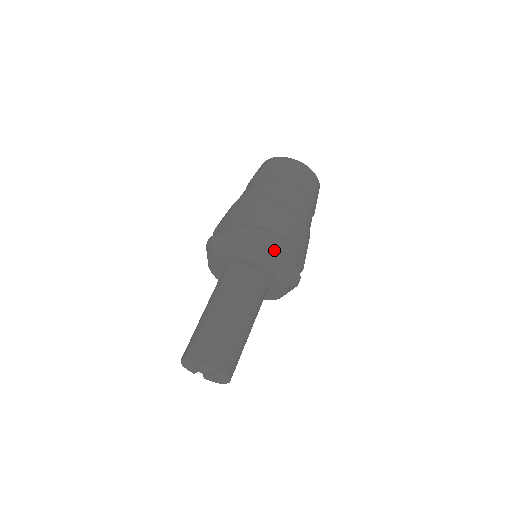
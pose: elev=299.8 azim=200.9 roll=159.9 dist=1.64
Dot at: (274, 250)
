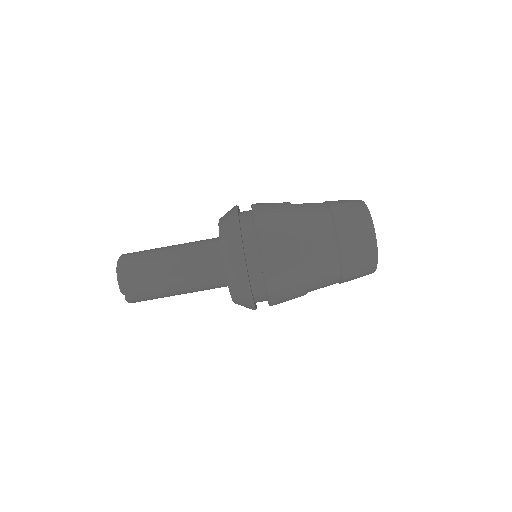
Dot at: (239, 250)
